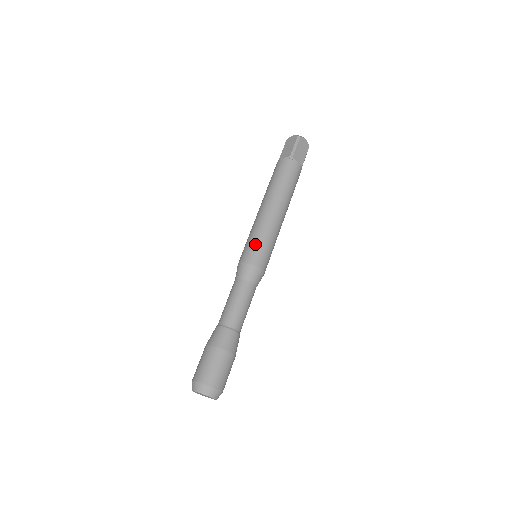
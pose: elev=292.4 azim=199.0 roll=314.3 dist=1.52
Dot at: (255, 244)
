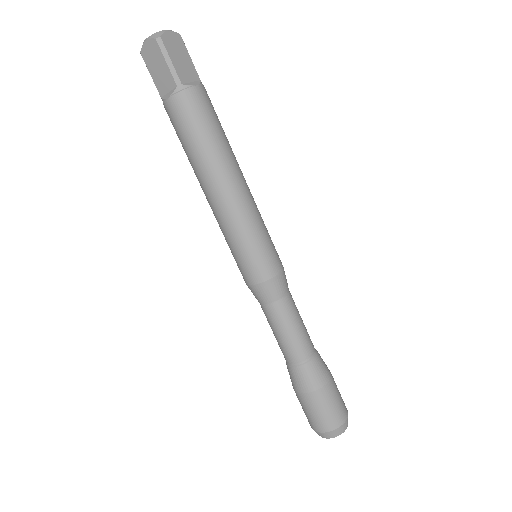
Dot at: (249, 253)
